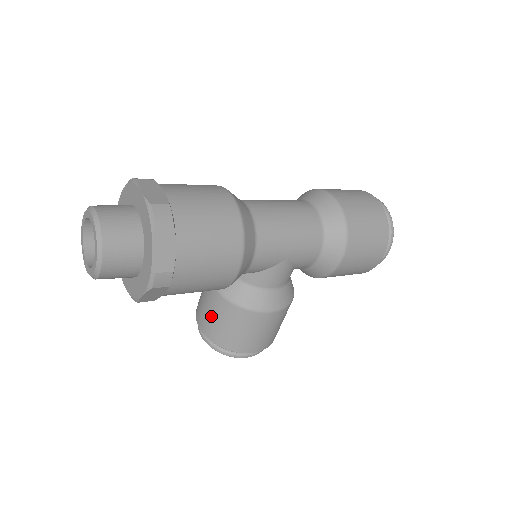
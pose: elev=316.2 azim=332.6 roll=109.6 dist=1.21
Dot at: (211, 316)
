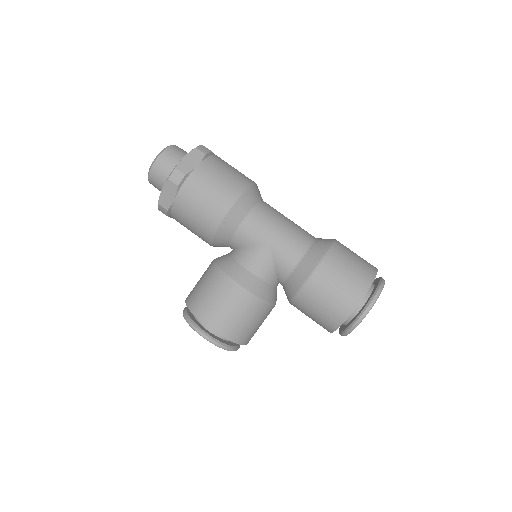
Dot at: (198, 281)
